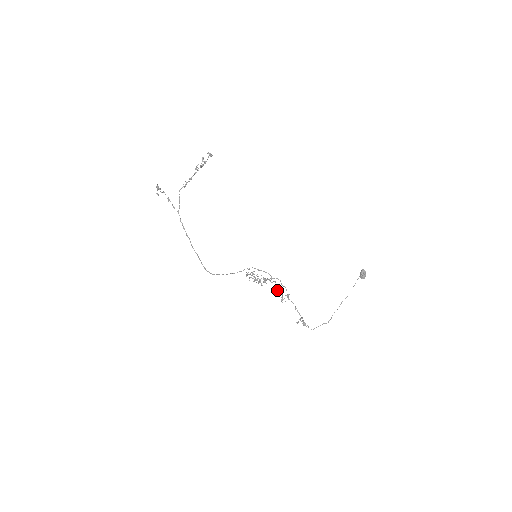
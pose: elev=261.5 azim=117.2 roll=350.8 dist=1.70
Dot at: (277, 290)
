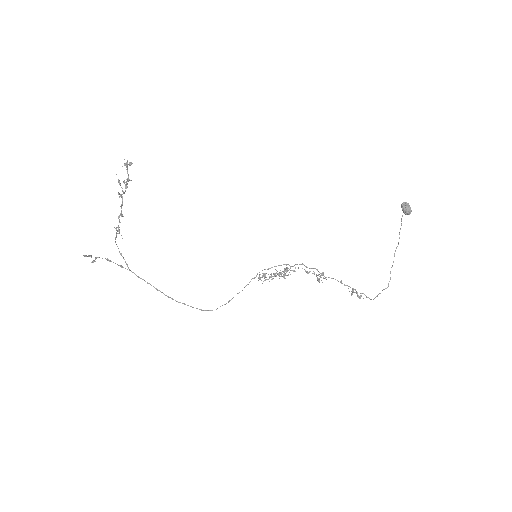
Dot at: (306, 272)
